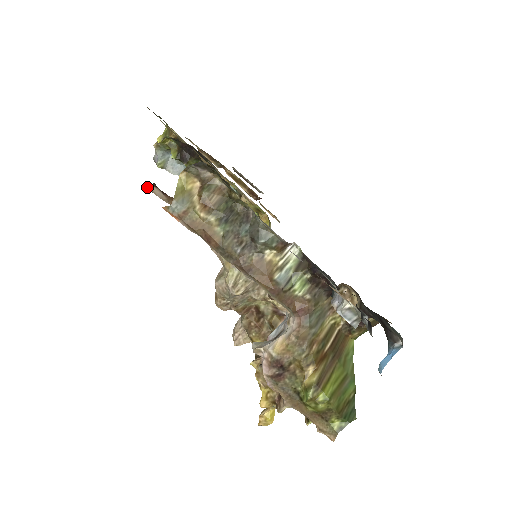
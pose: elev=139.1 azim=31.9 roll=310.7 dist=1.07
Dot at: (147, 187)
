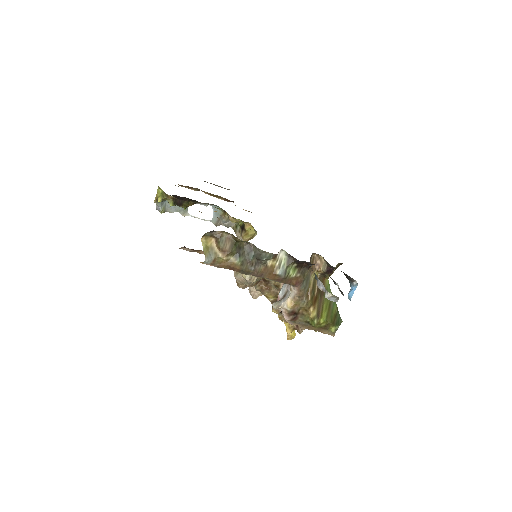
Dot at: occluded
